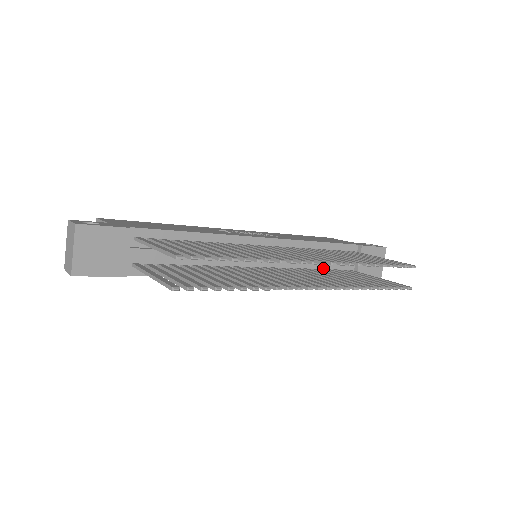
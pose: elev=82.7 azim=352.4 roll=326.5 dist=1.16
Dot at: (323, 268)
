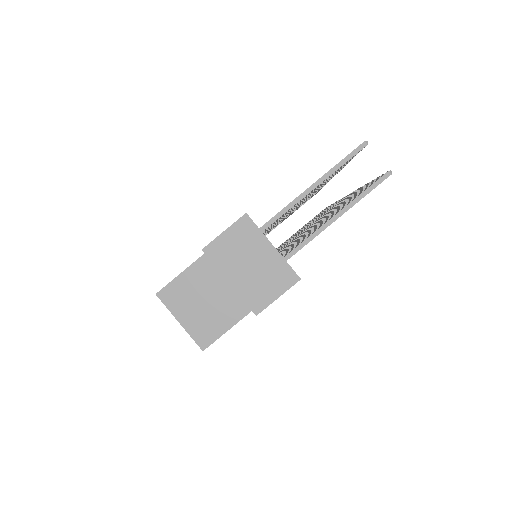
Dot at: occluded
